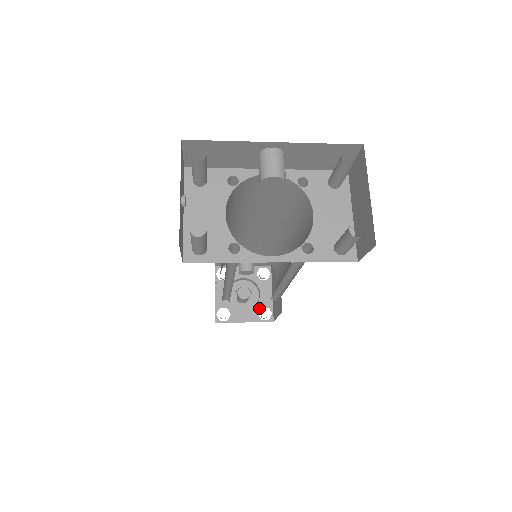
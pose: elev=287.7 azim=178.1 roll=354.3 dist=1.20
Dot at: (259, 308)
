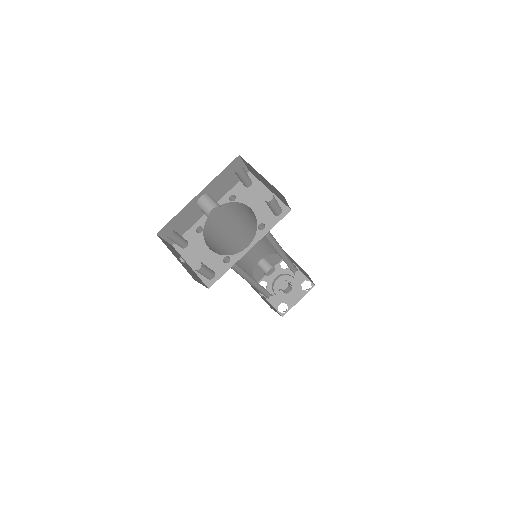
Dot at: (300, 286)
